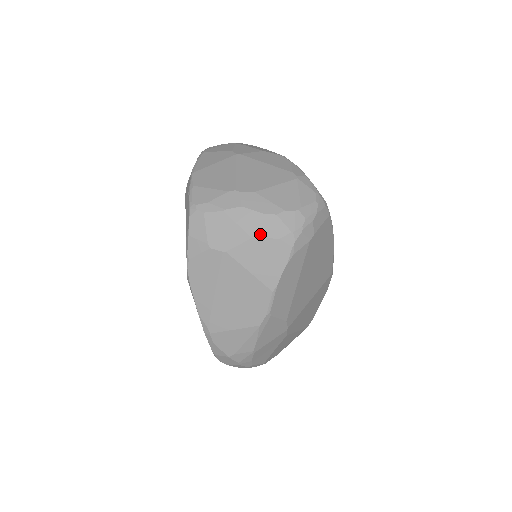
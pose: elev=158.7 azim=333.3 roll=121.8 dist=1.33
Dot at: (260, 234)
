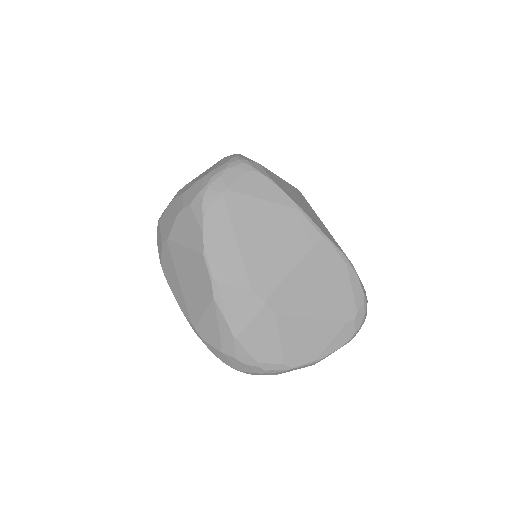
Dot at: (180, 209)
